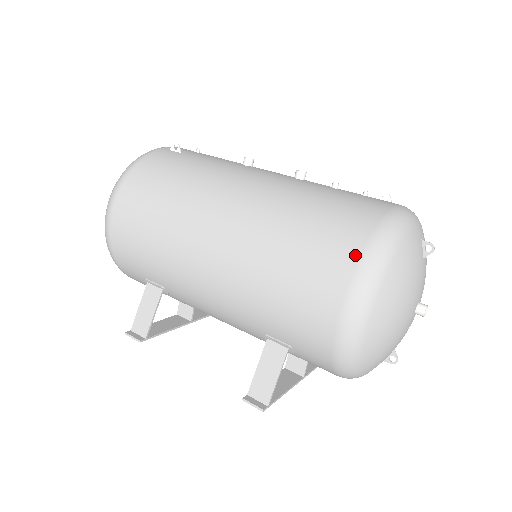
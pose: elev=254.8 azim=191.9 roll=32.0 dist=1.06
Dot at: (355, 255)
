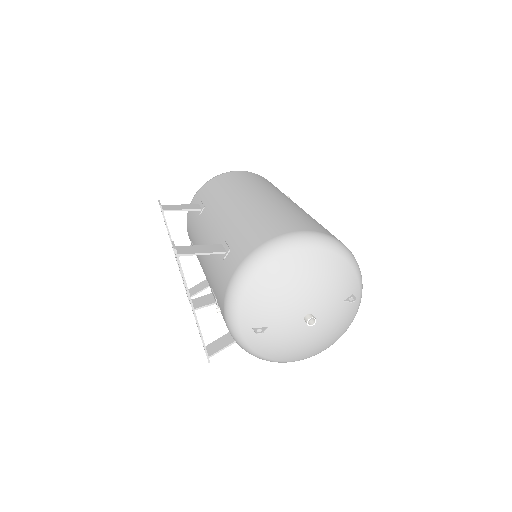
Dot at: (321, 231)
